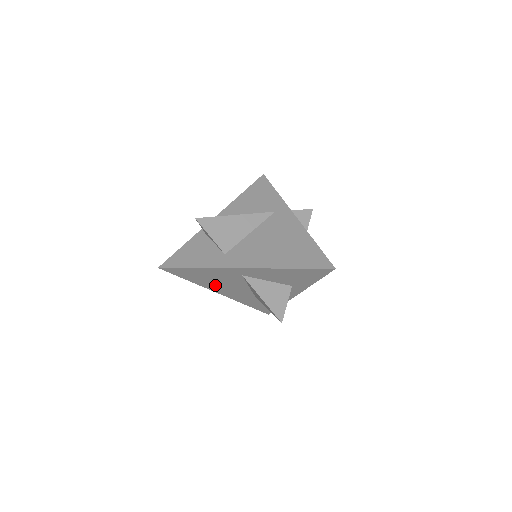
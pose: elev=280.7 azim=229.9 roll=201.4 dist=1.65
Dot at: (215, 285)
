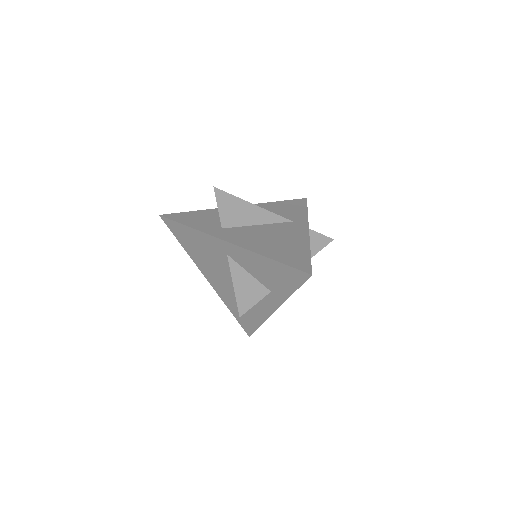
Dot at: (204, 263)
